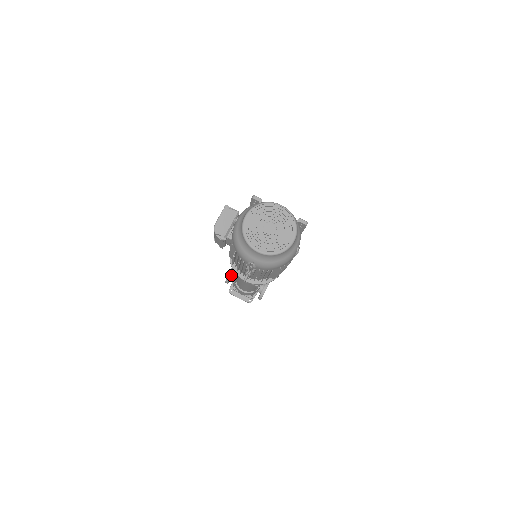
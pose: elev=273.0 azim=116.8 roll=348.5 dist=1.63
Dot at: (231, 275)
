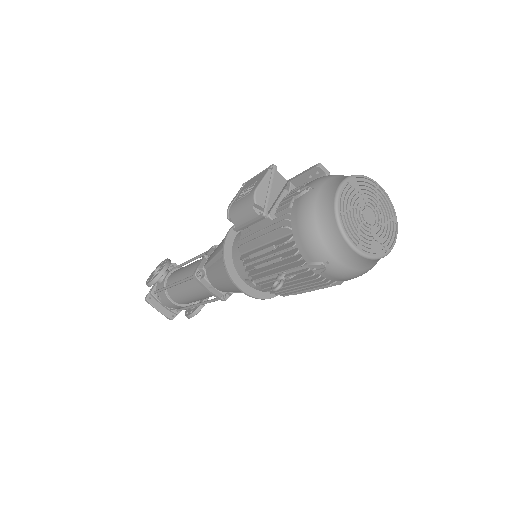
Dot at: occluded
